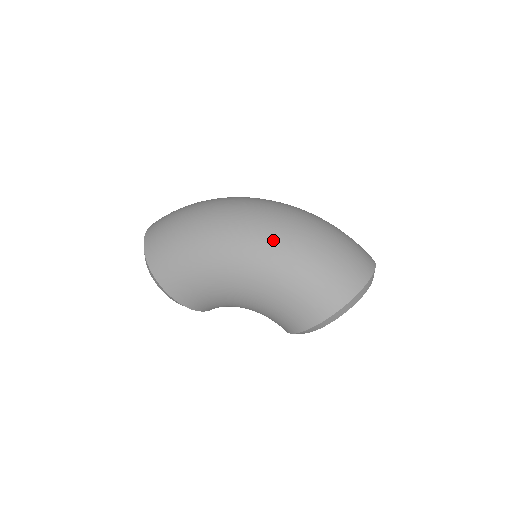
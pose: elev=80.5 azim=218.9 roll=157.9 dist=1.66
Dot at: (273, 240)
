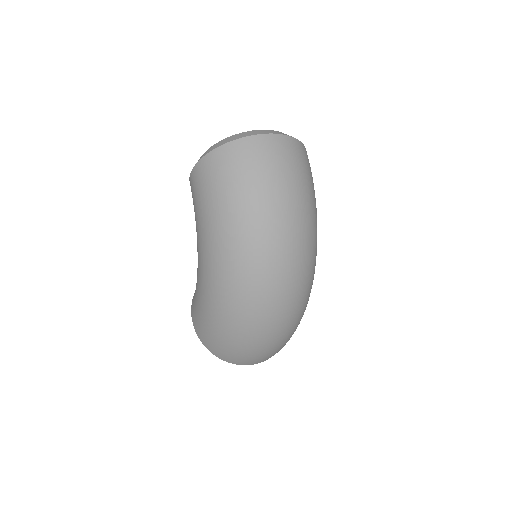
Dot at: (229, 306)
